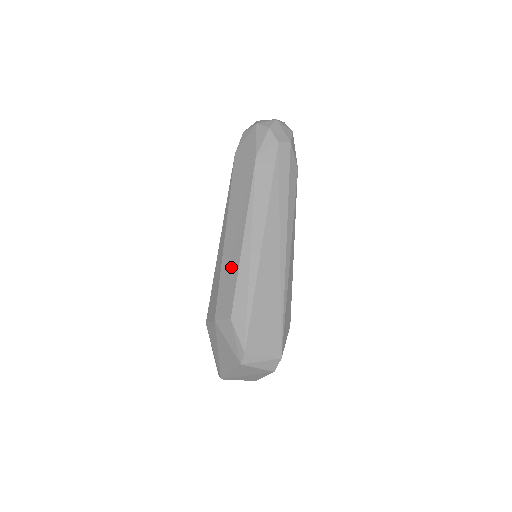
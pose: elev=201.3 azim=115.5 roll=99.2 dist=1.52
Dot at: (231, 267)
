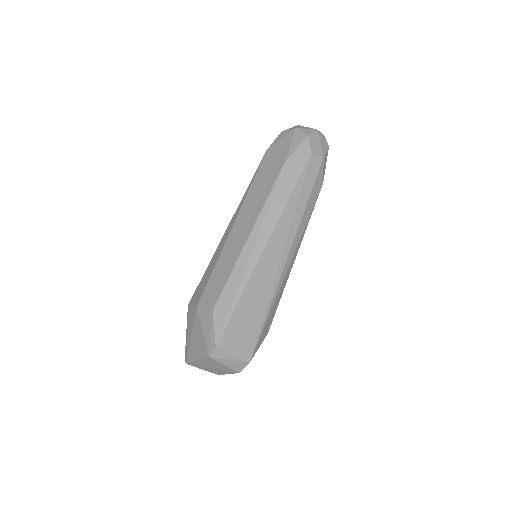
Dot at: (228, 260)
